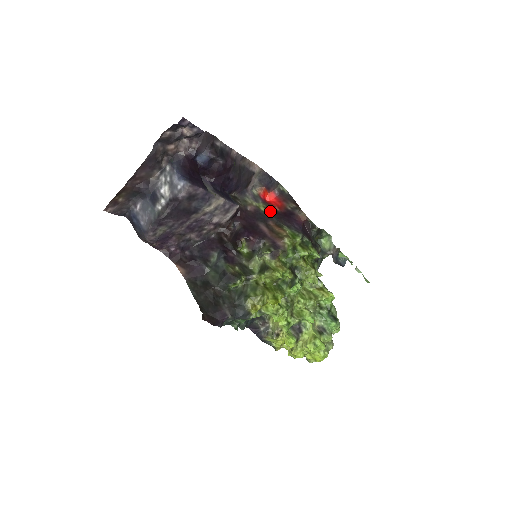
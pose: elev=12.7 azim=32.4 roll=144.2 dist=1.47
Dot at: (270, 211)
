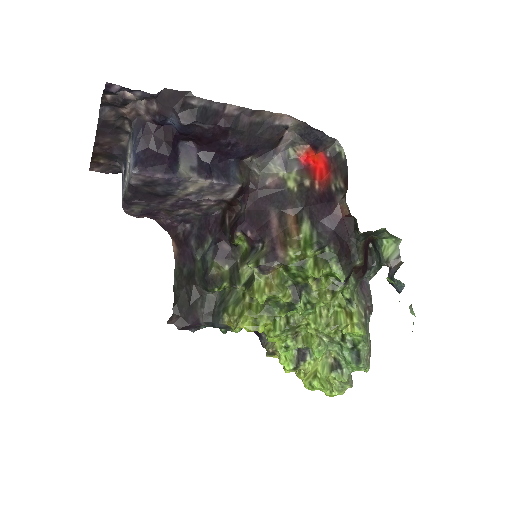
Dot at: (301, 189)
